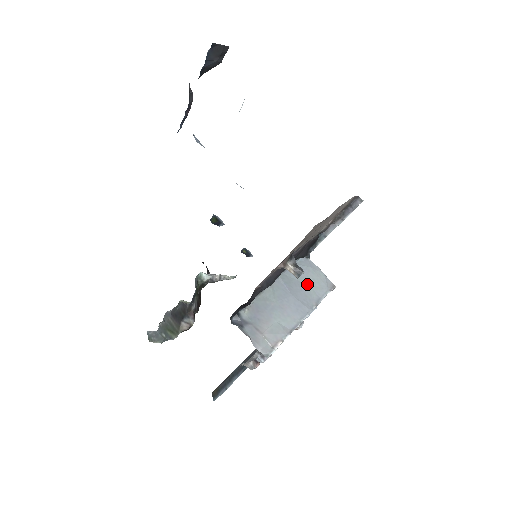
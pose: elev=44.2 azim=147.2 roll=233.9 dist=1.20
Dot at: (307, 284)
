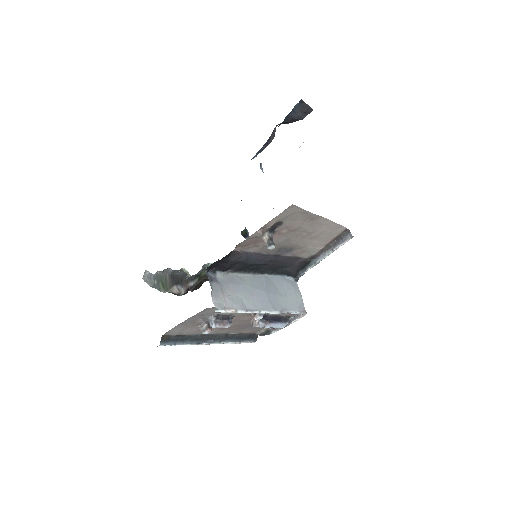
Dot at: (283, 295)
